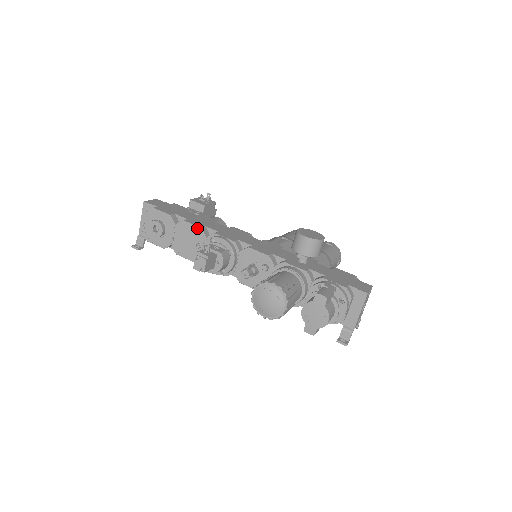
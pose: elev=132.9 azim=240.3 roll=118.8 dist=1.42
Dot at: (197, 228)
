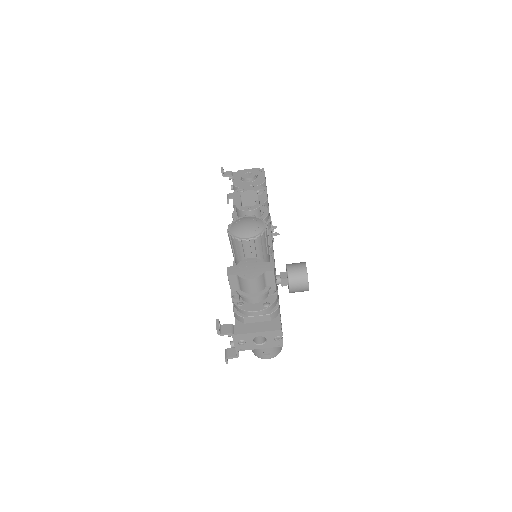
Dot at: (266, 198)
